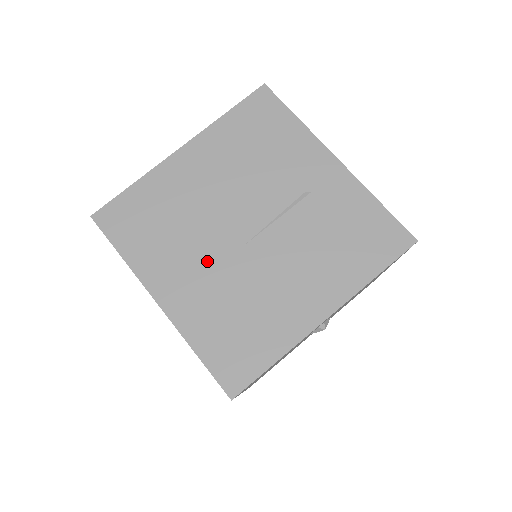
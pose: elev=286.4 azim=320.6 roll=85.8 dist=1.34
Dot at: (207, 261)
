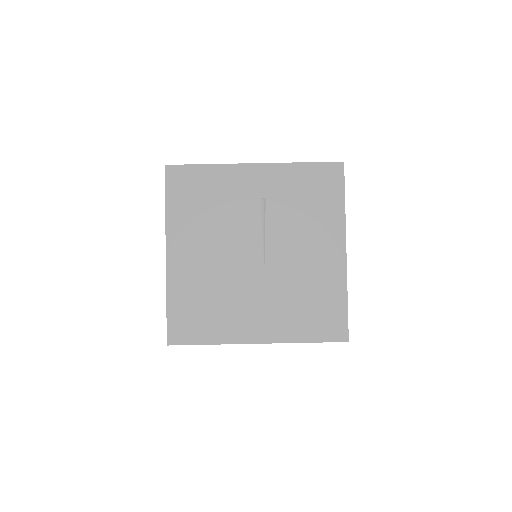
Dot at: (256, 294)
